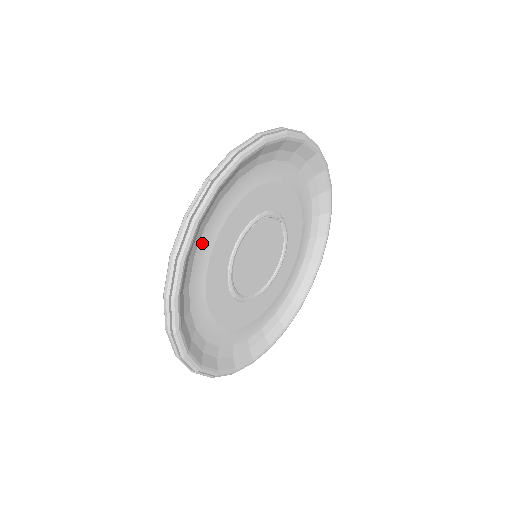
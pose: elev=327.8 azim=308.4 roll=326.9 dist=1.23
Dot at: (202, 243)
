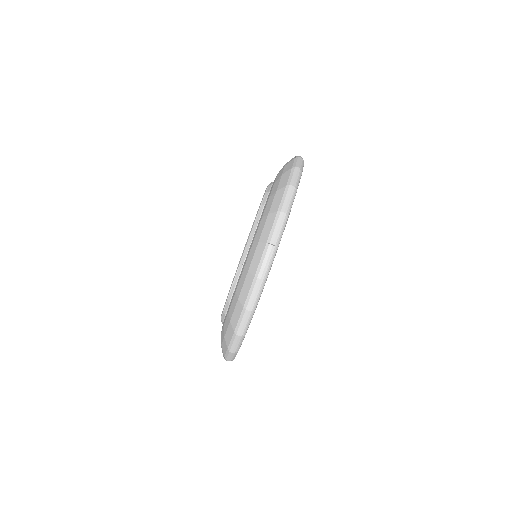
Dot at: occluded
